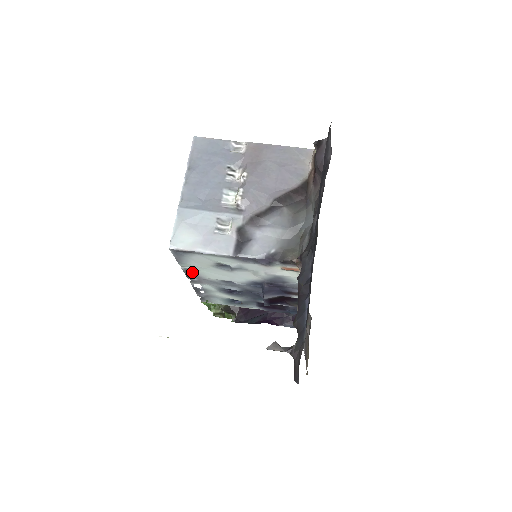
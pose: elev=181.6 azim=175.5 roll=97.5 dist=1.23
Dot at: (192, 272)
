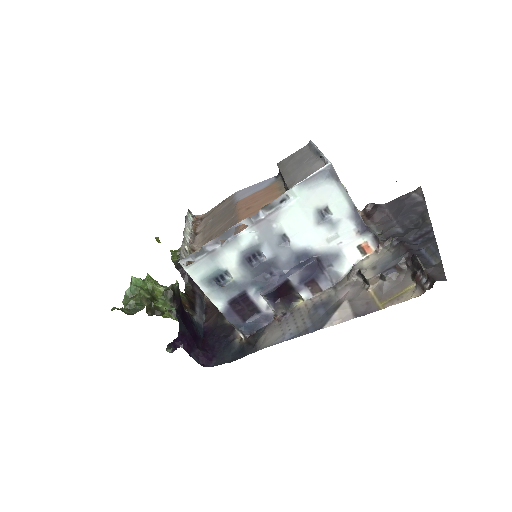
Dot at: (281, 205)
